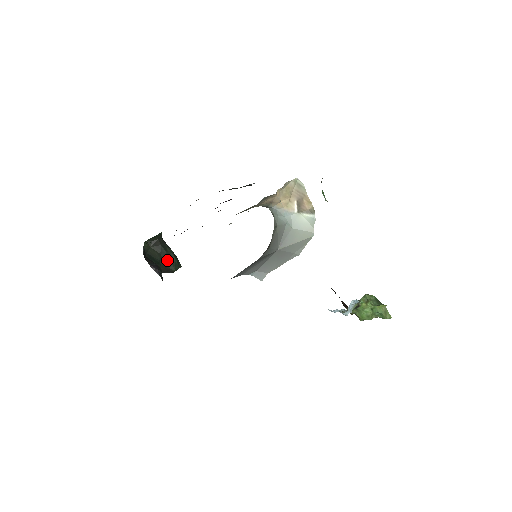
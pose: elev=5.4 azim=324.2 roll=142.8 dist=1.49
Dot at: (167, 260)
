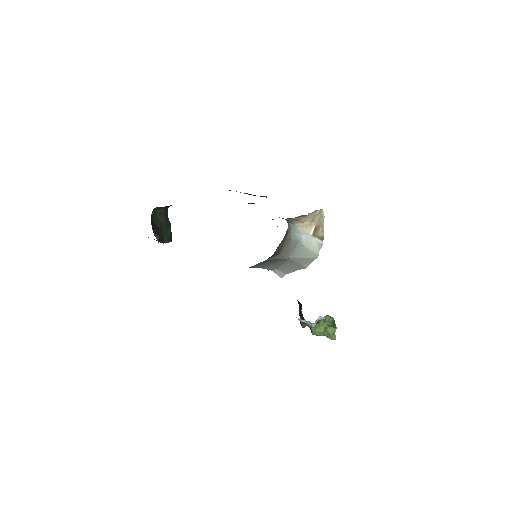
Dot at: (165, 231)
